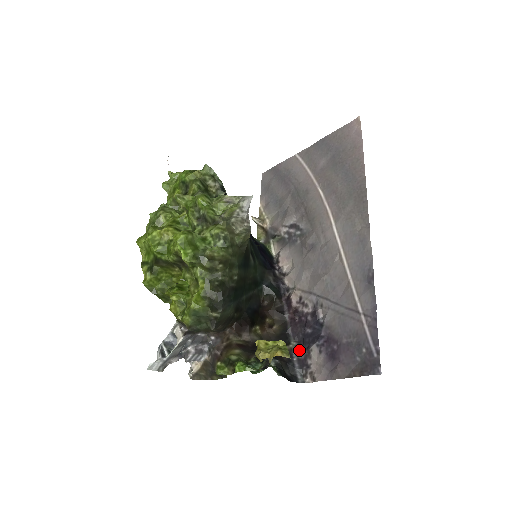
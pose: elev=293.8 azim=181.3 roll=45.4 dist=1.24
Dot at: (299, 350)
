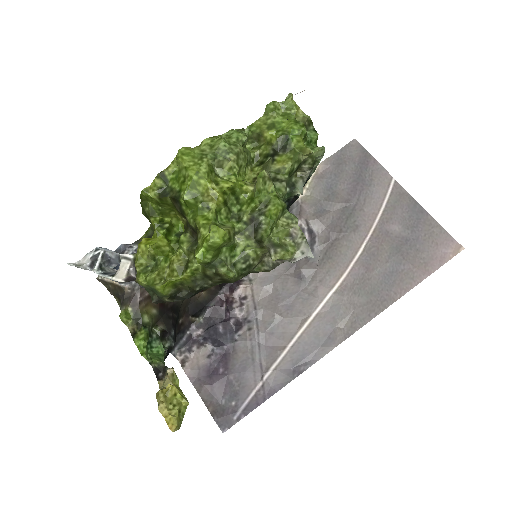
Dot at: (198, 330)
